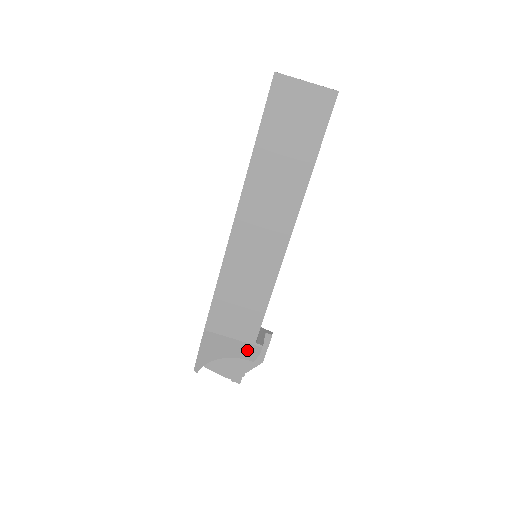
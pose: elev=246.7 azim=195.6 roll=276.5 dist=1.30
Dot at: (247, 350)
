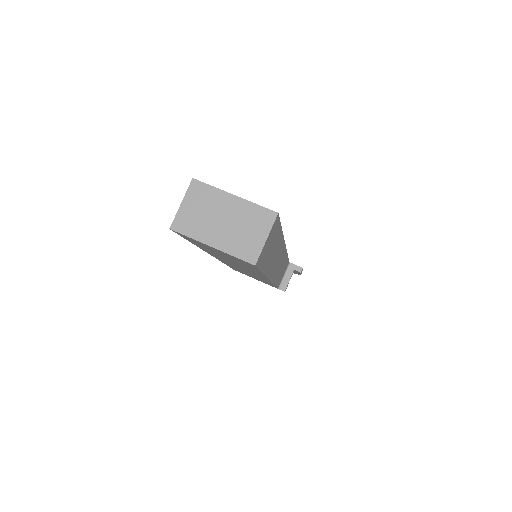
Dot at: occluded
